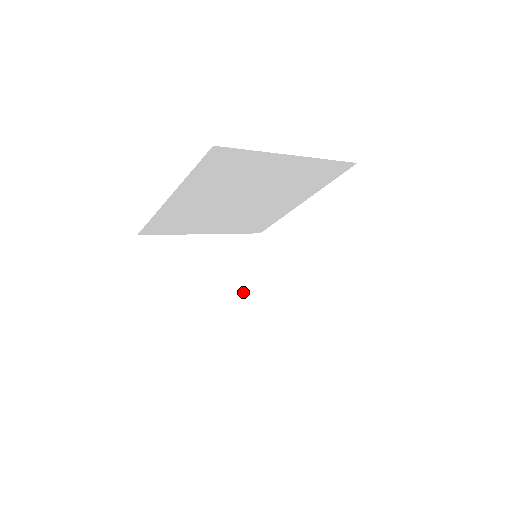
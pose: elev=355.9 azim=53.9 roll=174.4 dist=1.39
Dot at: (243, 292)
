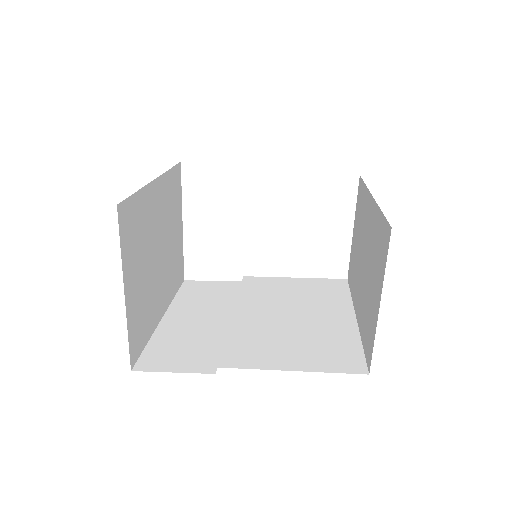
Dot at: (170, 249)
